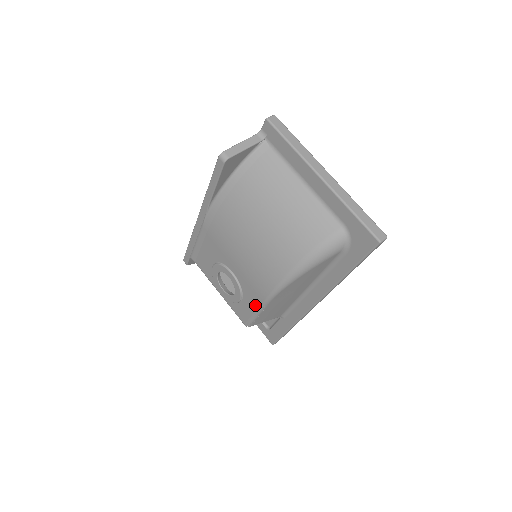
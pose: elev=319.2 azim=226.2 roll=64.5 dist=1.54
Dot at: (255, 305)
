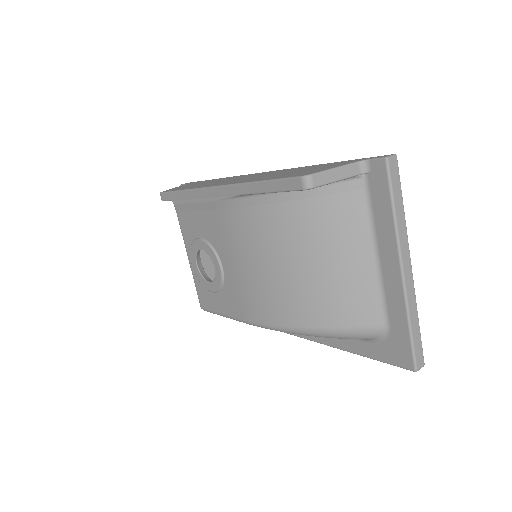
Dot at: (229, 311)
